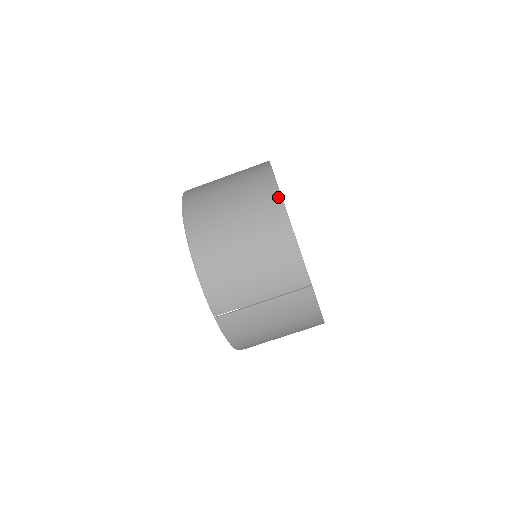
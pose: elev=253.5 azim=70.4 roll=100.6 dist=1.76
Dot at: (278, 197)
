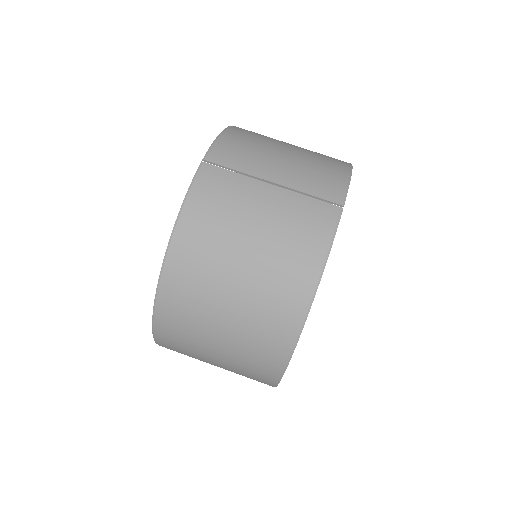
Dot at: occluded
